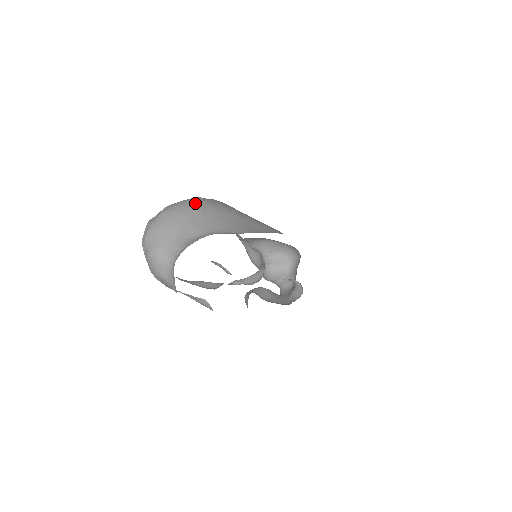
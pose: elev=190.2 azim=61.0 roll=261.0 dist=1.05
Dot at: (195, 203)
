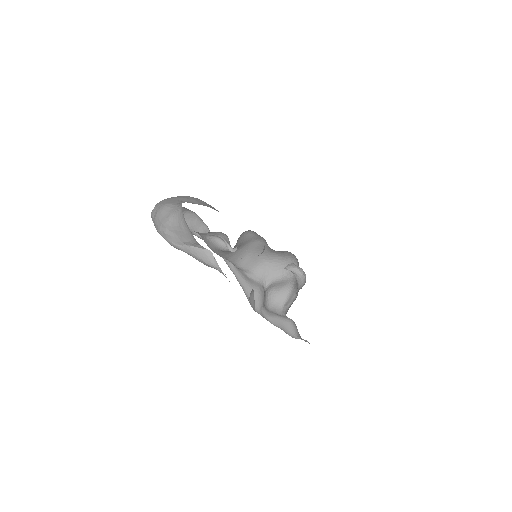
Dot at: occluded
